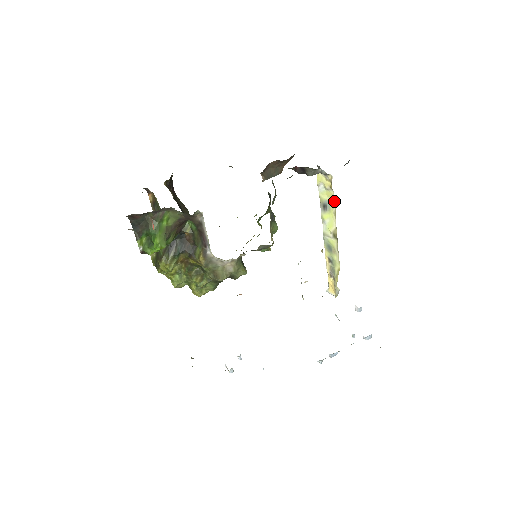
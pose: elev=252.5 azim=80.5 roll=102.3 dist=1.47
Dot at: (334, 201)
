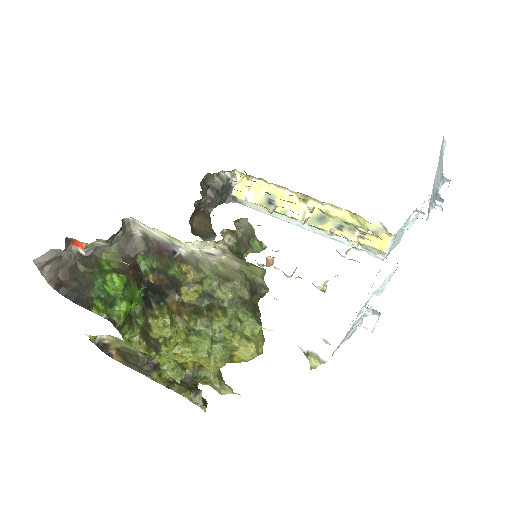
Dot at: (264, 182)
